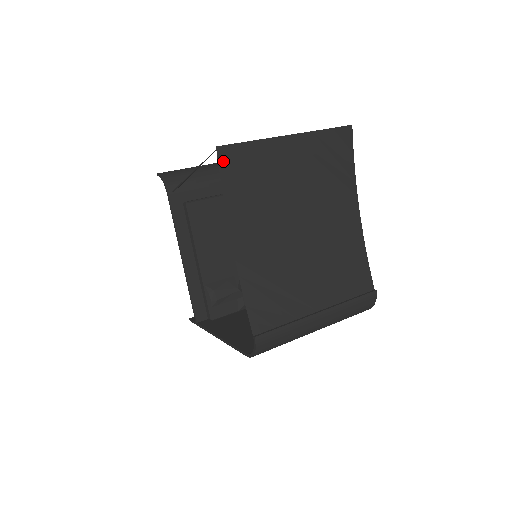
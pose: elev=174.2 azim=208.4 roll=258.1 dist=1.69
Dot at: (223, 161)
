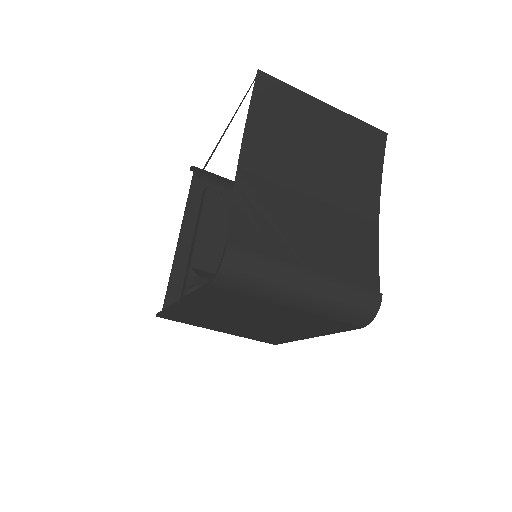
Dot at: (260, 84)
